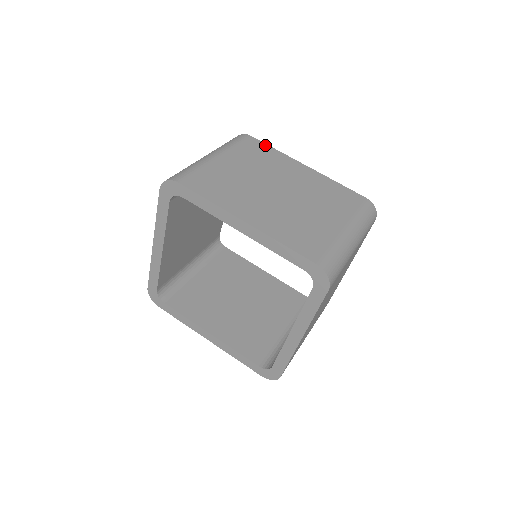
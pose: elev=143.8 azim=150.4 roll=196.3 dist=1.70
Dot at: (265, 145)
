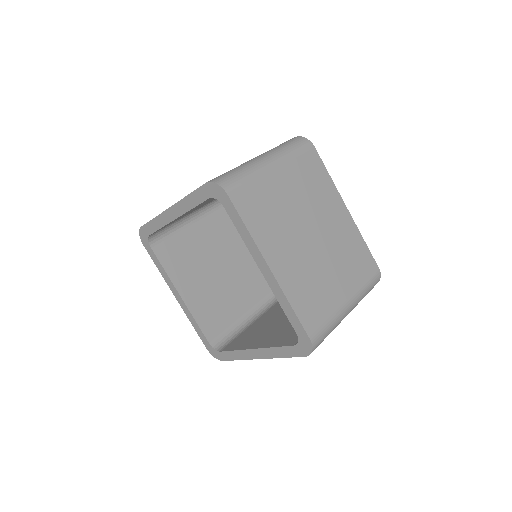
Dot at: (323, 166)
